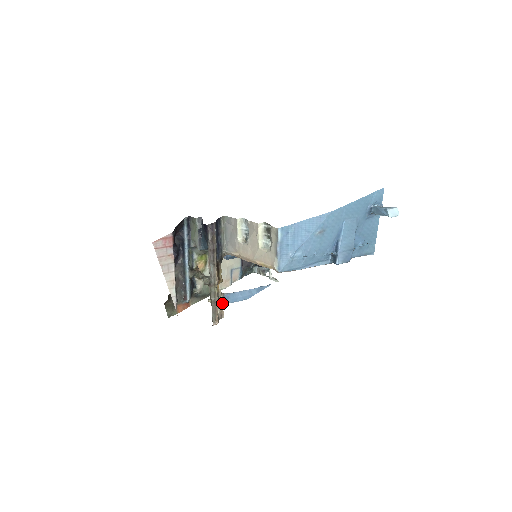
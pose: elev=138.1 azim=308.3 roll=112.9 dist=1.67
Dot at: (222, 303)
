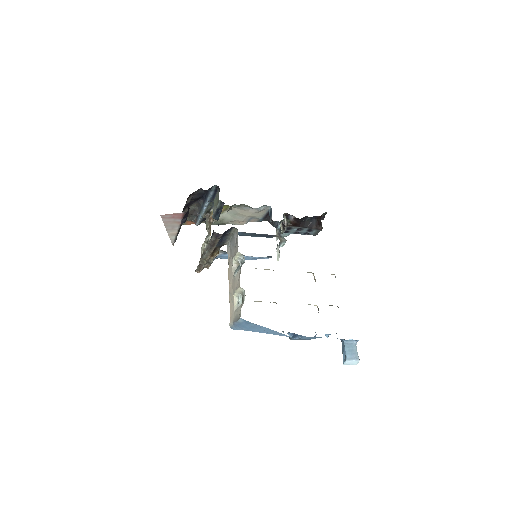
Dot at: (211, 263)
